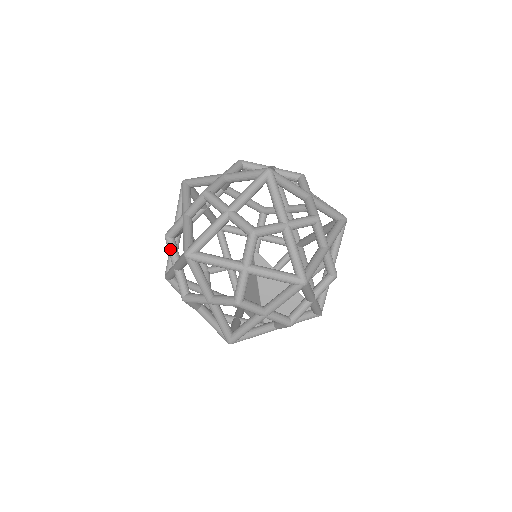
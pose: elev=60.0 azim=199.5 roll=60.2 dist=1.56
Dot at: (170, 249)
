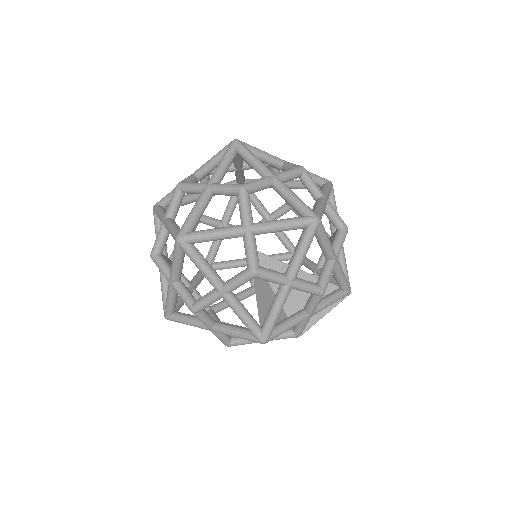
Dot at: (160, 265)
